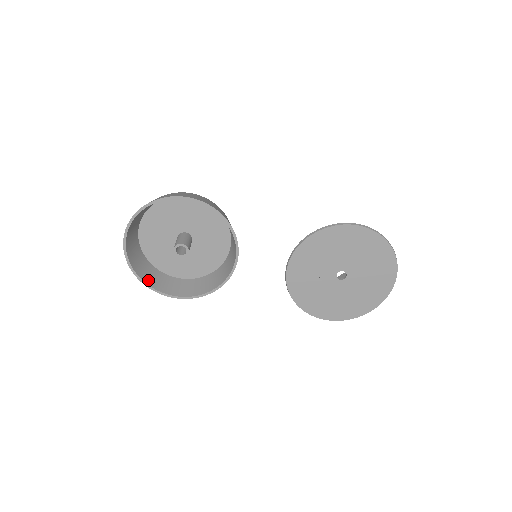
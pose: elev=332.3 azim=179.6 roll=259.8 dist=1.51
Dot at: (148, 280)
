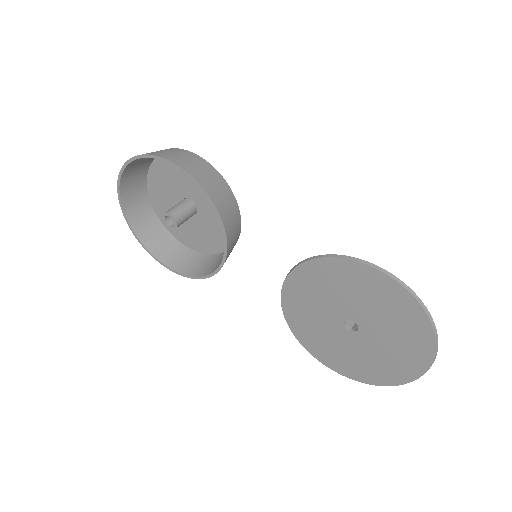
Dot at: (146, 239)
